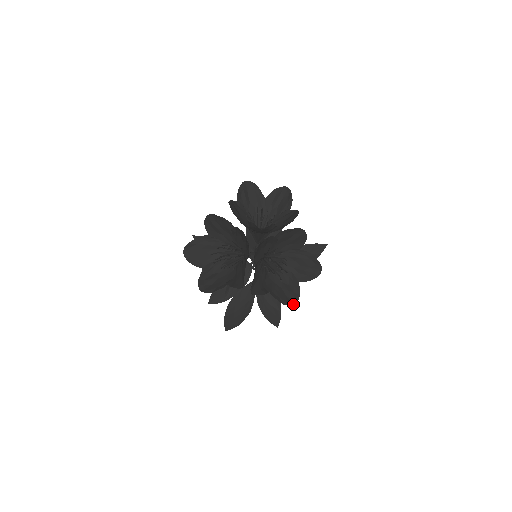
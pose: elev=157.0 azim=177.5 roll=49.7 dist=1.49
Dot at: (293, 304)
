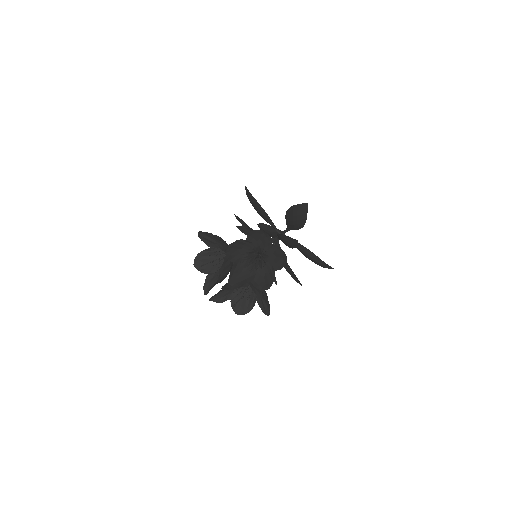
Dot at: (239, 314)
